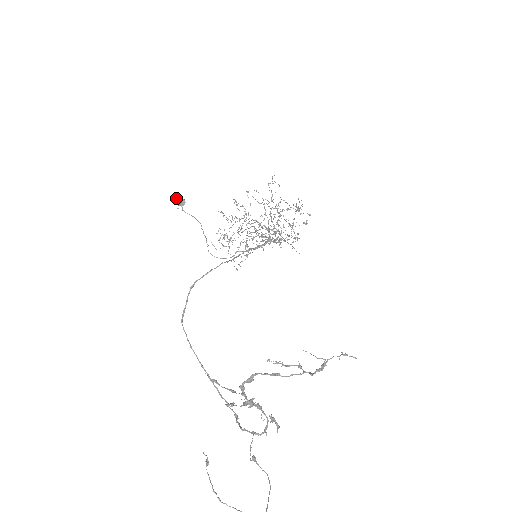
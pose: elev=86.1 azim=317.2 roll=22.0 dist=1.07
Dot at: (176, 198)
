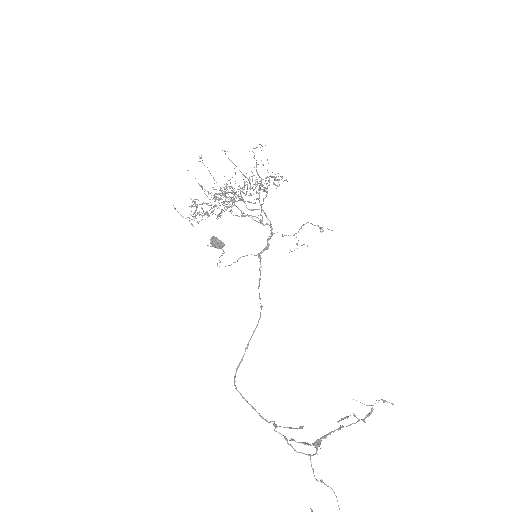
Dot at: (215, 242)
